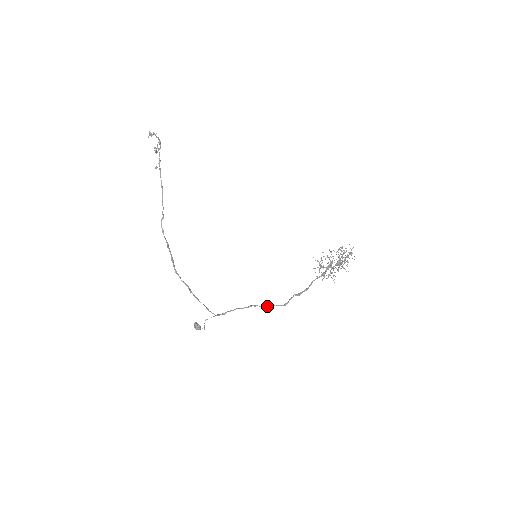
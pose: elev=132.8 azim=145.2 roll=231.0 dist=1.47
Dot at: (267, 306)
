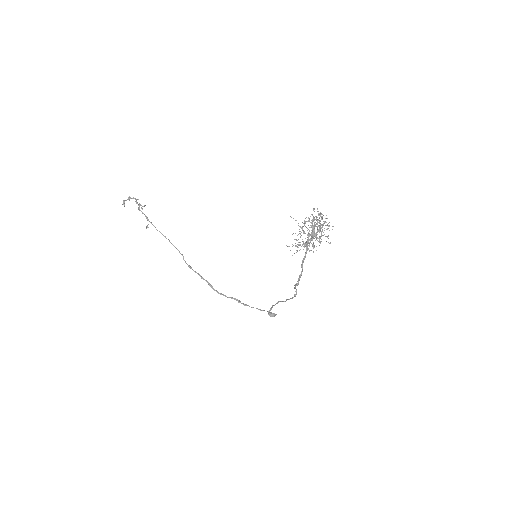
Dot at: (285, 301)
